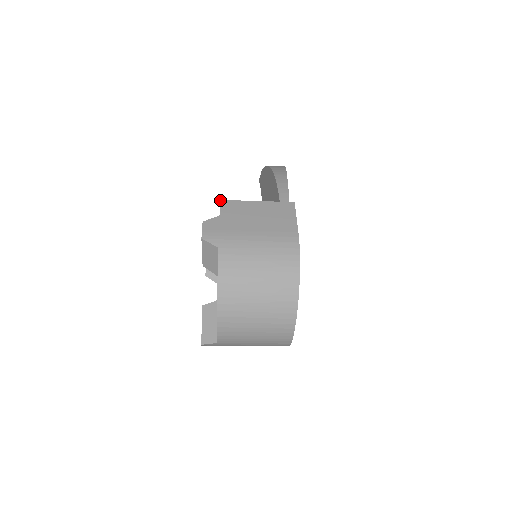
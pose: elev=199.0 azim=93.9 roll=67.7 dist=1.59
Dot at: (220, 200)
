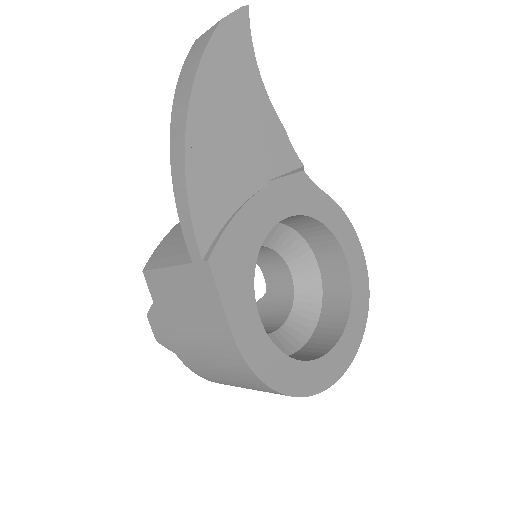
Dot at: occluded
